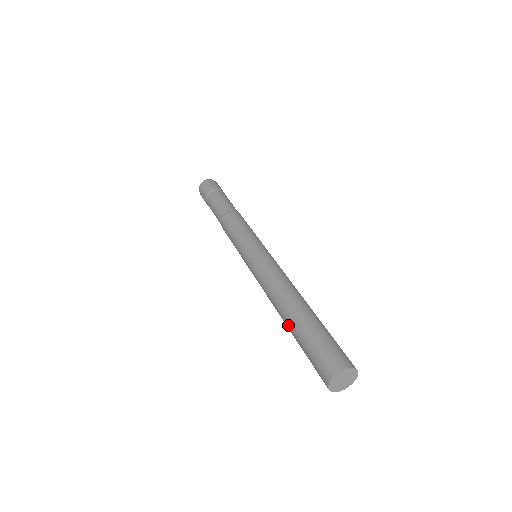
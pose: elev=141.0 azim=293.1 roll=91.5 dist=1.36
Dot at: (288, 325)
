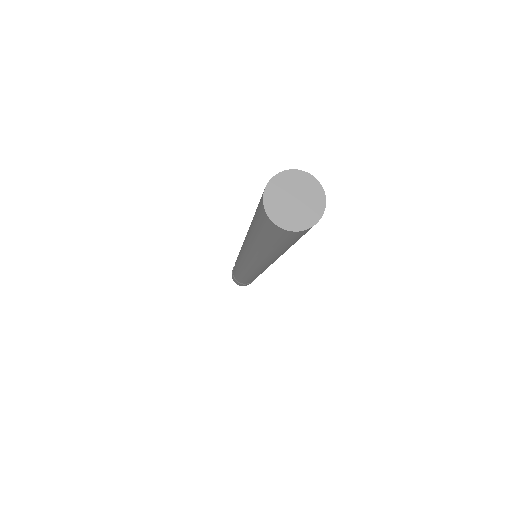
Dot at: (249, 230)
